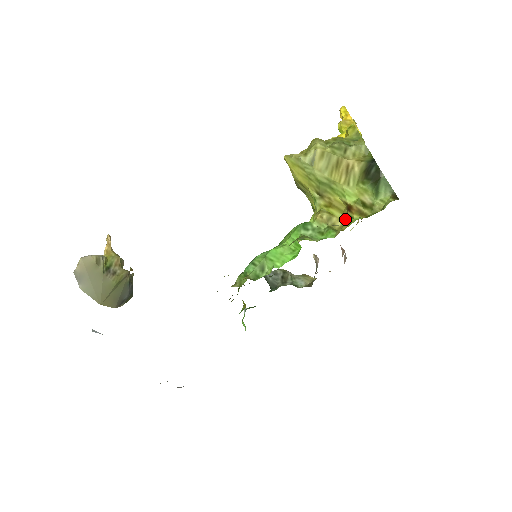
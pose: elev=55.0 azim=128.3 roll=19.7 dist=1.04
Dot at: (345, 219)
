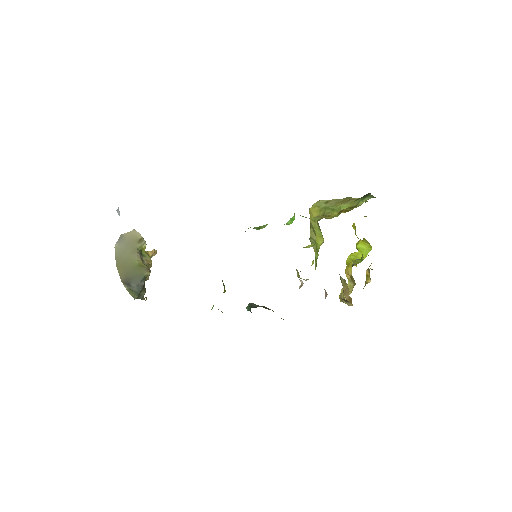
Dot at: (335, 216)
